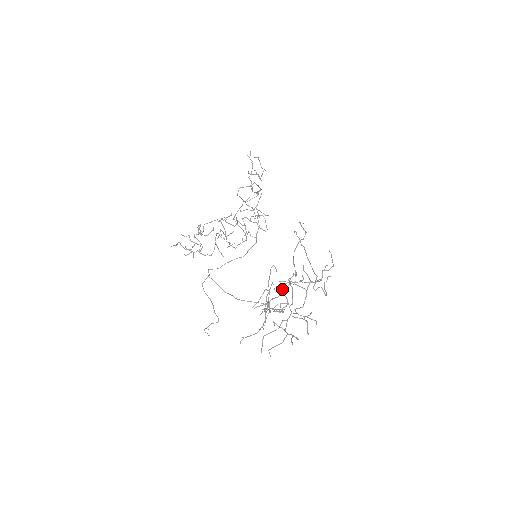
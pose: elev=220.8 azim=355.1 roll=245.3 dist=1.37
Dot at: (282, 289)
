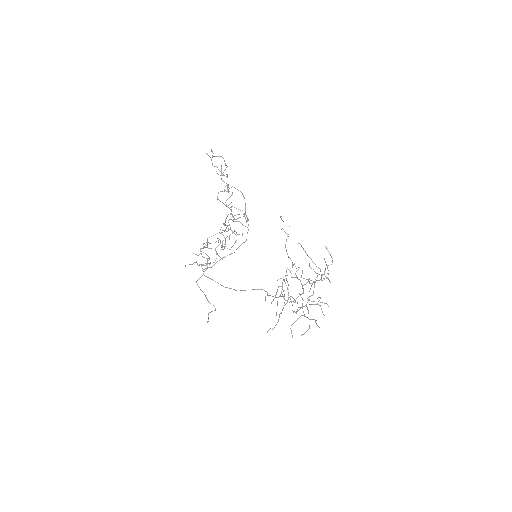
Dot at: (286, 280)
